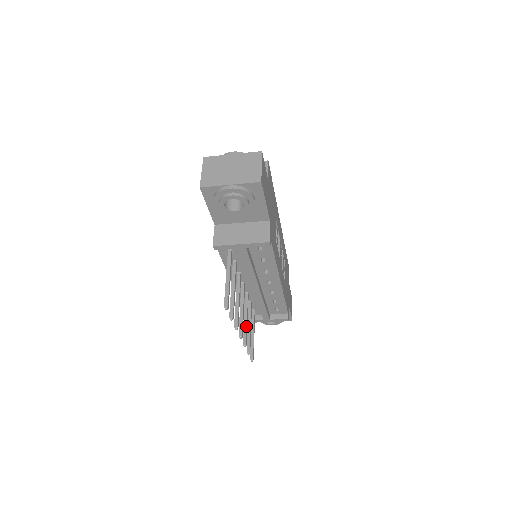
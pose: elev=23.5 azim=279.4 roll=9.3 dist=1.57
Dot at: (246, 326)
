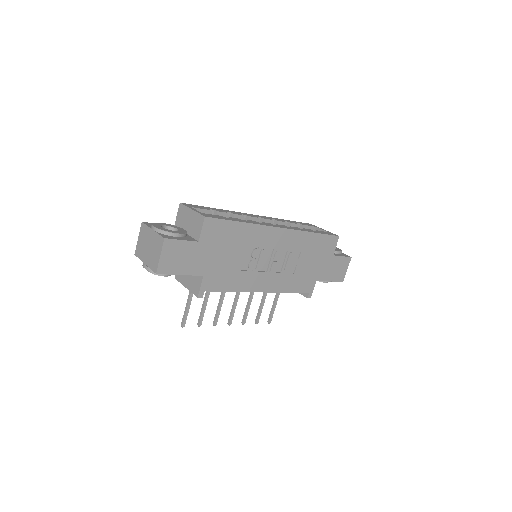
Dot at: (247, 309)
